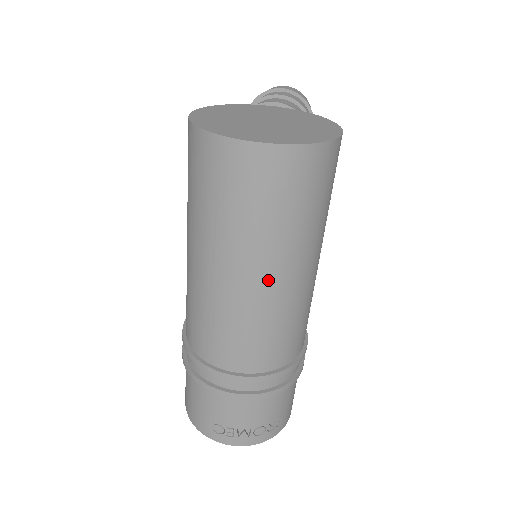
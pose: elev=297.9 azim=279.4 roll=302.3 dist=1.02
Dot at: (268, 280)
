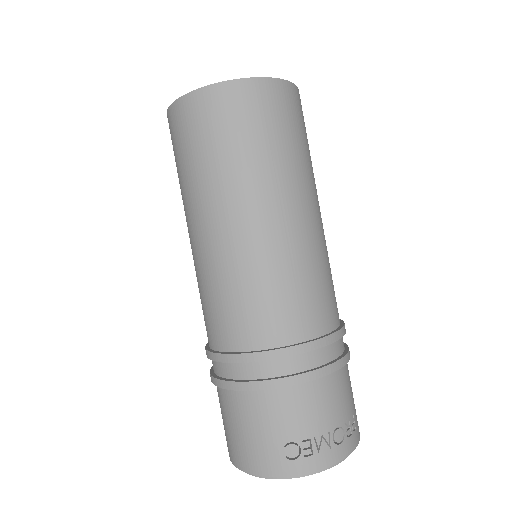
Dot at: (289, 214)
